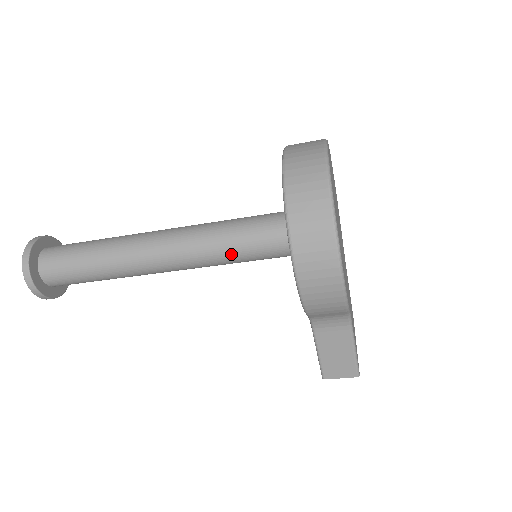
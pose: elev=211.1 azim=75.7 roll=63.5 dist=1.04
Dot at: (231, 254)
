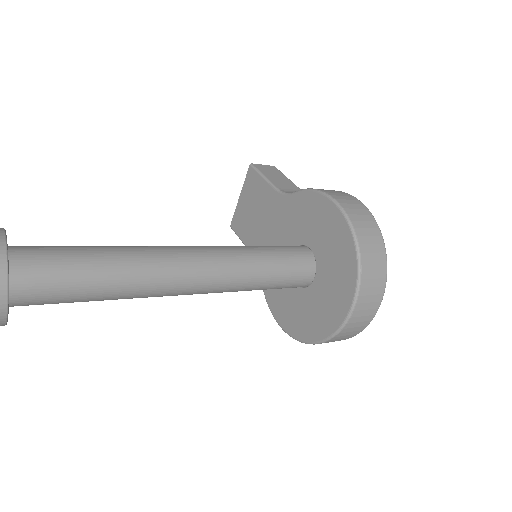
Dot at: occluded
